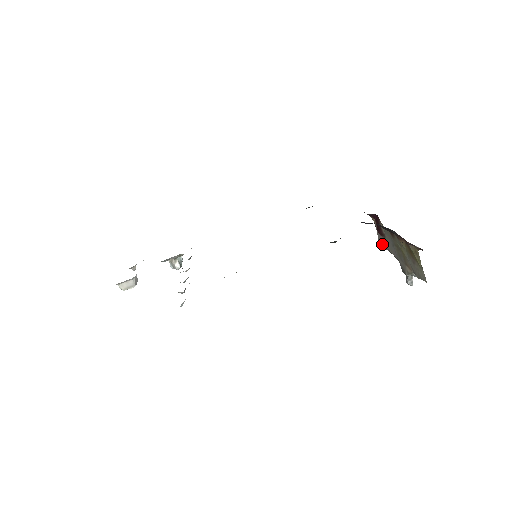
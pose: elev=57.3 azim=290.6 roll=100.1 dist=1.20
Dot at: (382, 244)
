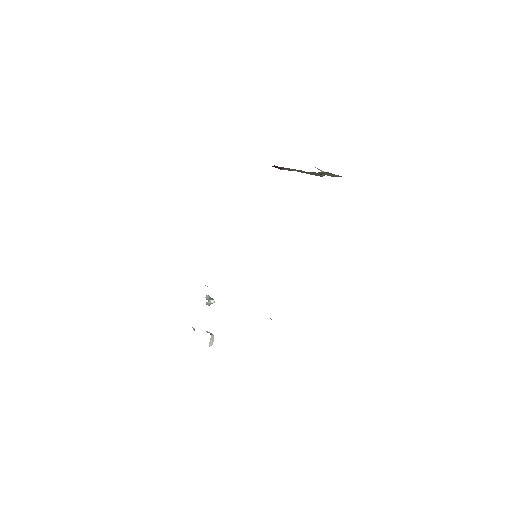
Dot at: occluded
